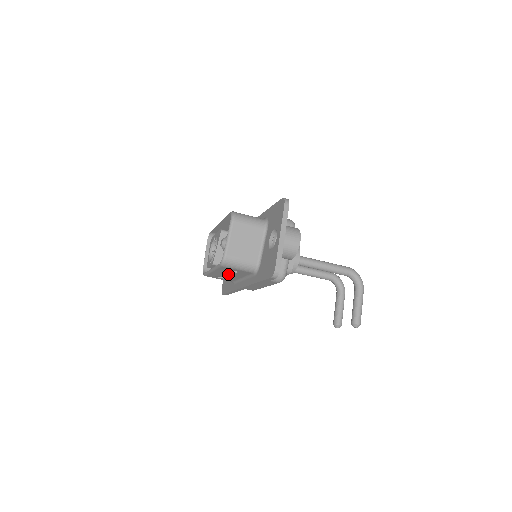
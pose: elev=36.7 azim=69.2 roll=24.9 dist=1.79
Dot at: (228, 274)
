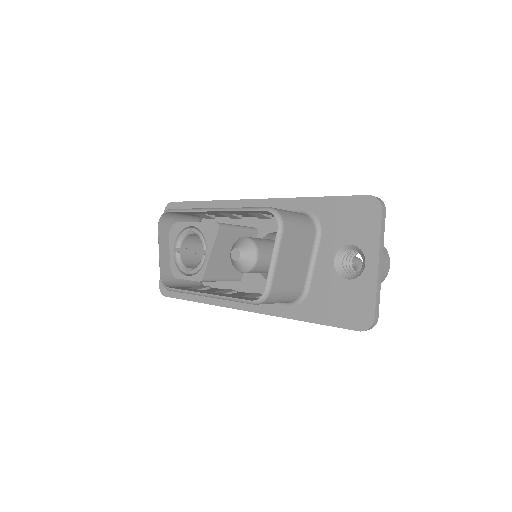
Dot at: occluded
